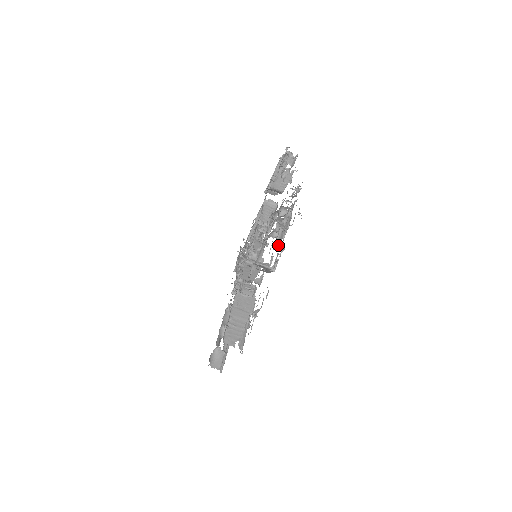
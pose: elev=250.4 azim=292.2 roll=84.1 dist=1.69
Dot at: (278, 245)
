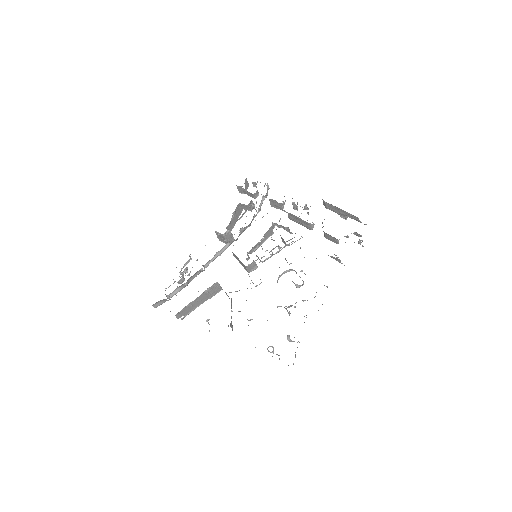
Dot at: occluded
